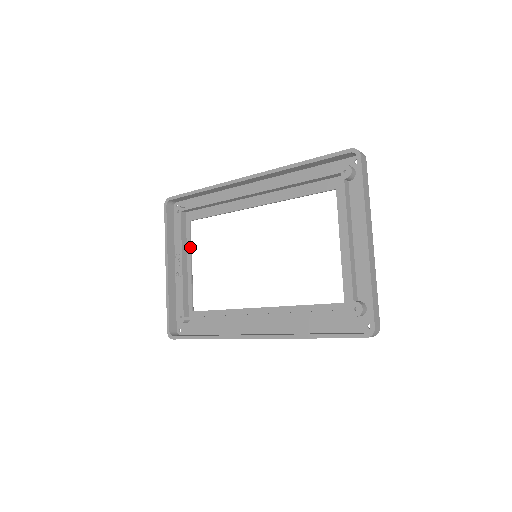
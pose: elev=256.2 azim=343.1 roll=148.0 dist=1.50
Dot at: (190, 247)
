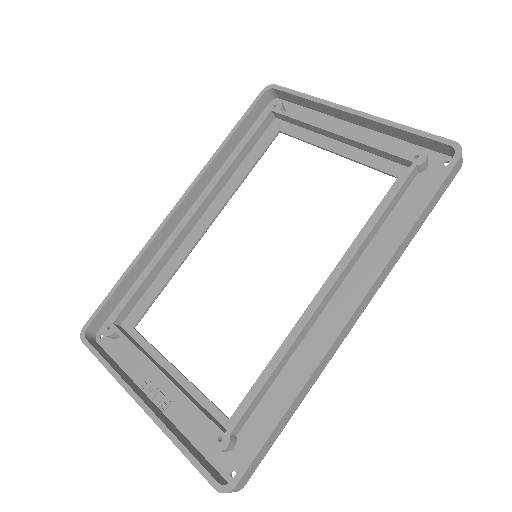
Dot at: (157, 351)
